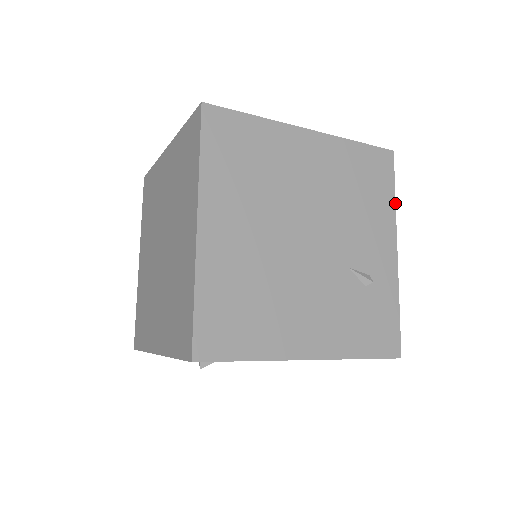
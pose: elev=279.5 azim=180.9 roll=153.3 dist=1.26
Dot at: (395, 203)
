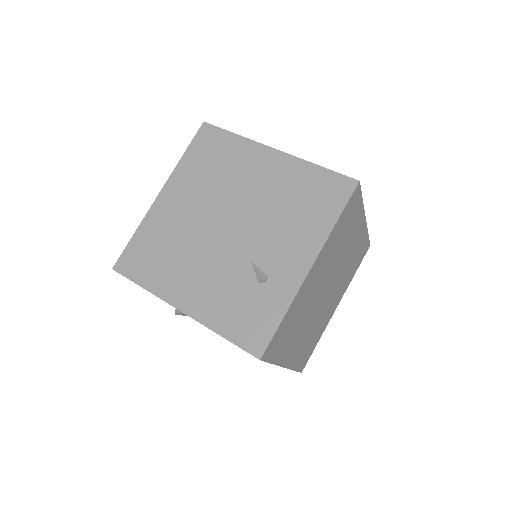
Dot at: (334, 226)
